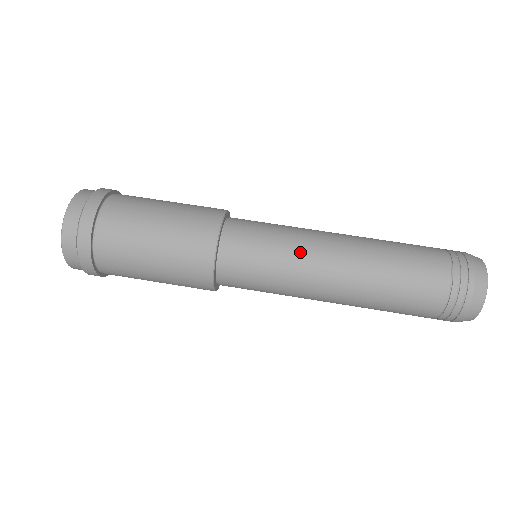
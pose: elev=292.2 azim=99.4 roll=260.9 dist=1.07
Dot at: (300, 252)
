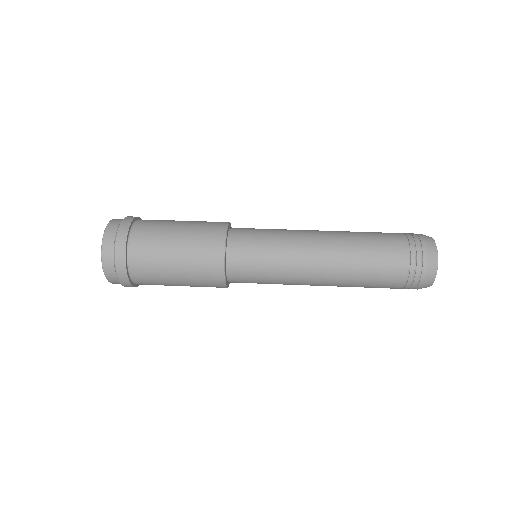
Dot at: (290, 232)
